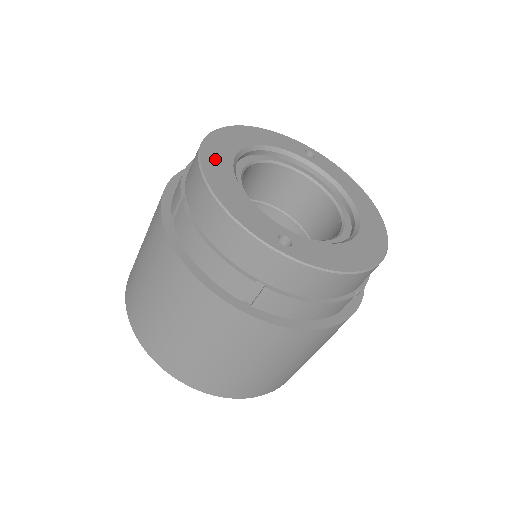
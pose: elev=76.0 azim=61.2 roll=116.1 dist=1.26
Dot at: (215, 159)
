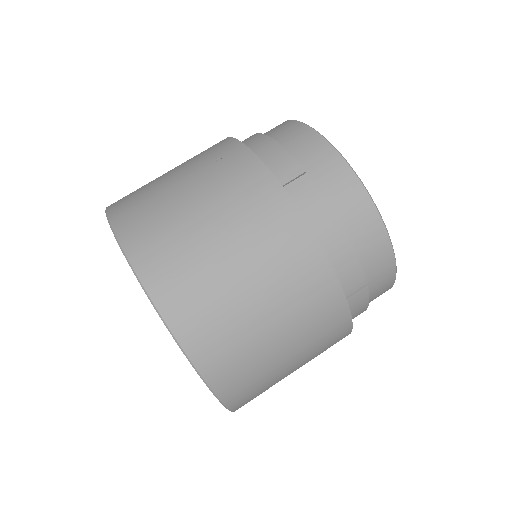
Dot at: occluded
